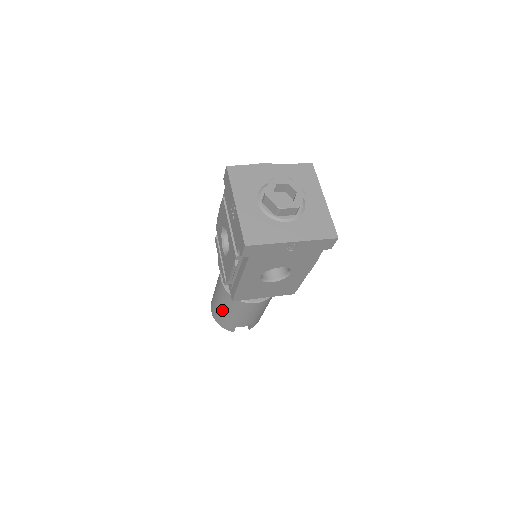
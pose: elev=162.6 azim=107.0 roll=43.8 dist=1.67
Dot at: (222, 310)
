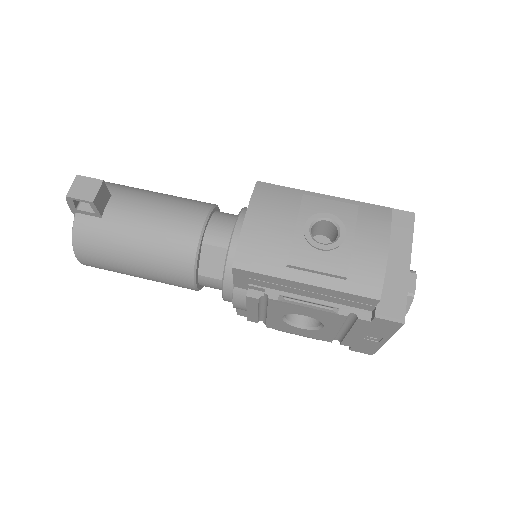
Dot at: occluded
